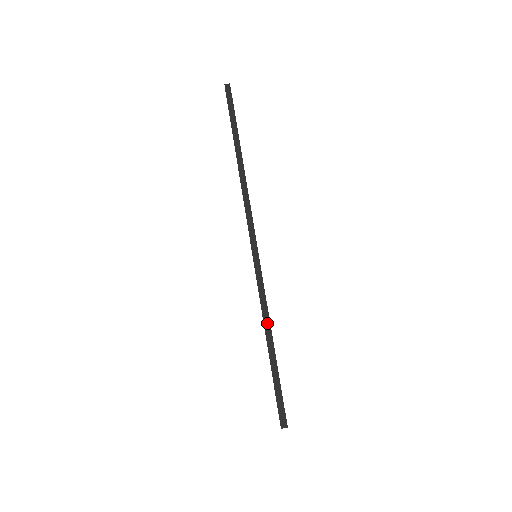
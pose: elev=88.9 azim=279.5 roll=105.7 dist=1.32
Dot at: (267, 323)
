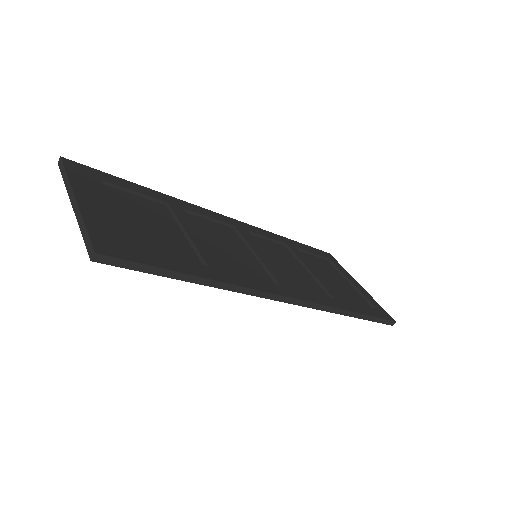
Dot at: (347, 313)
